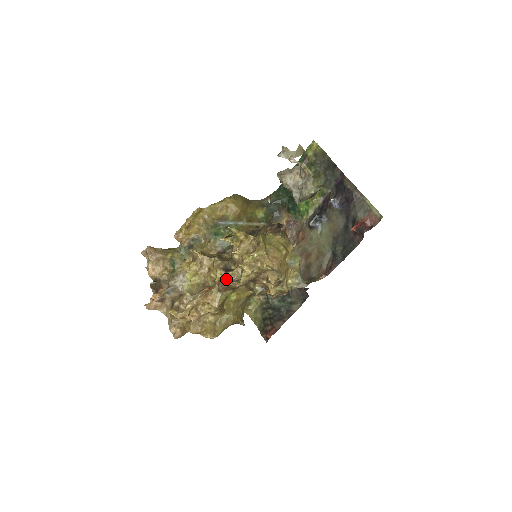
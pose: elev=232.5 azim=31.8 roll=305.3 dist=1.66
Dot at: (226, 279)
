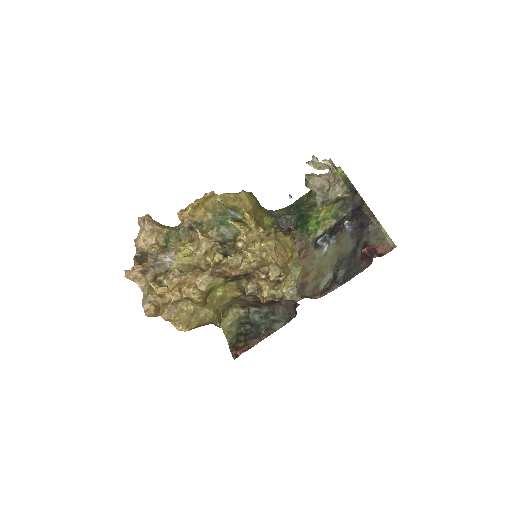
Dot at: (223, 264)
